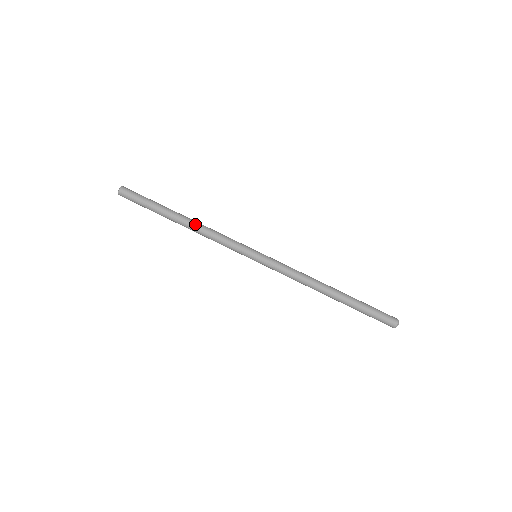
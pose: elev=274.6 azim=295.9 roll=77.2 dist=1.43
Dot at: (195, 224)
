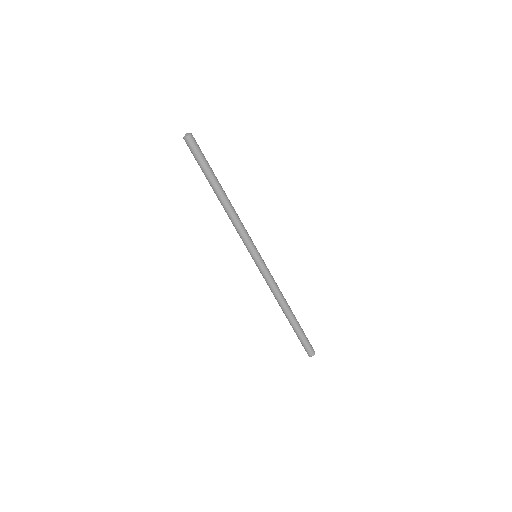
Dot at: (228, 206)
